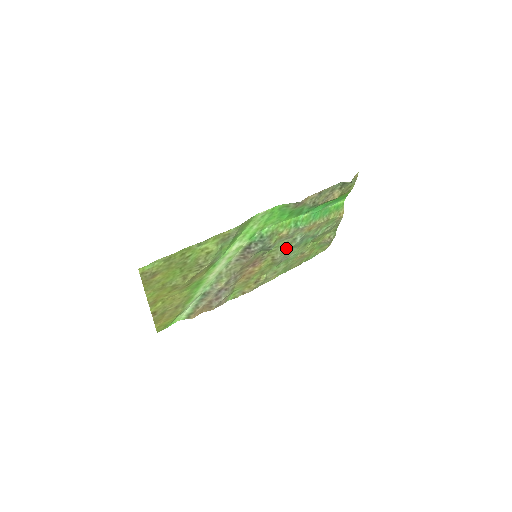
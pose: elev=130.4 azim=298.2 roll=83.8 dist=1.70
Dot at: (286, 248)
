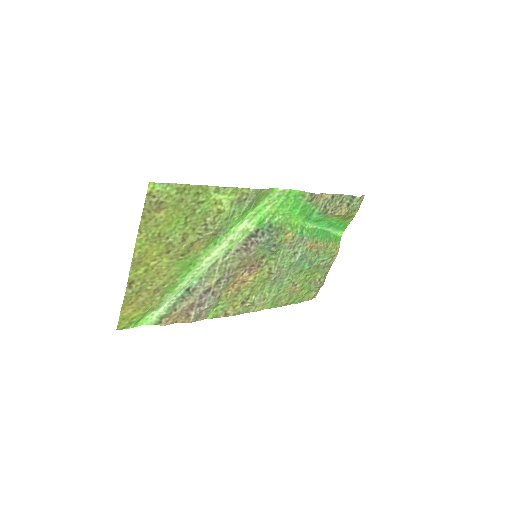
Dot at: (285, 263)
